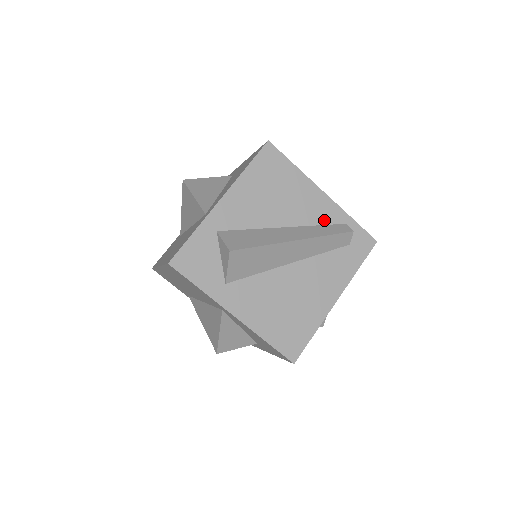
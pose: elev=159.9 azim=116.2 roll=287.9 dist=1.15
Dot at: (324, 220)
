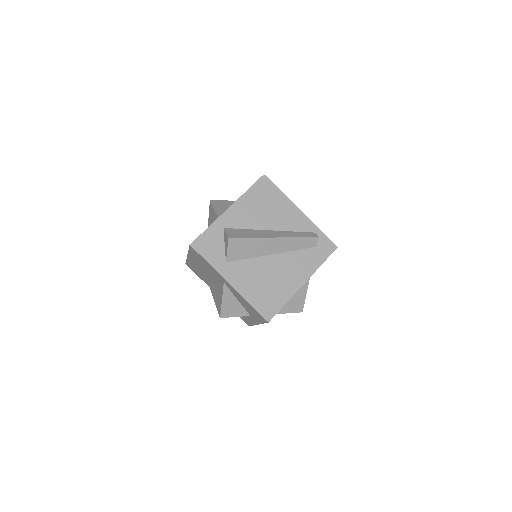
Dot at: (299, 228)
